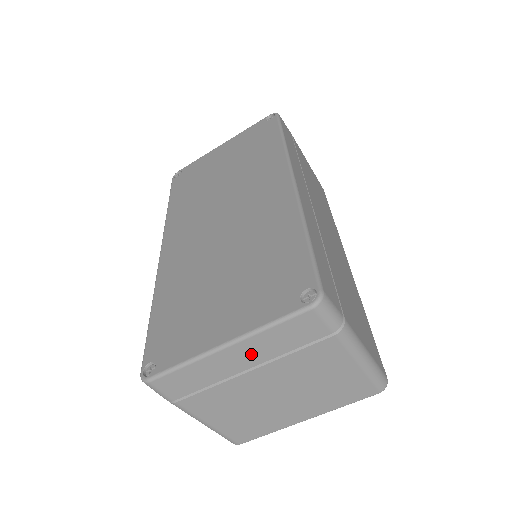
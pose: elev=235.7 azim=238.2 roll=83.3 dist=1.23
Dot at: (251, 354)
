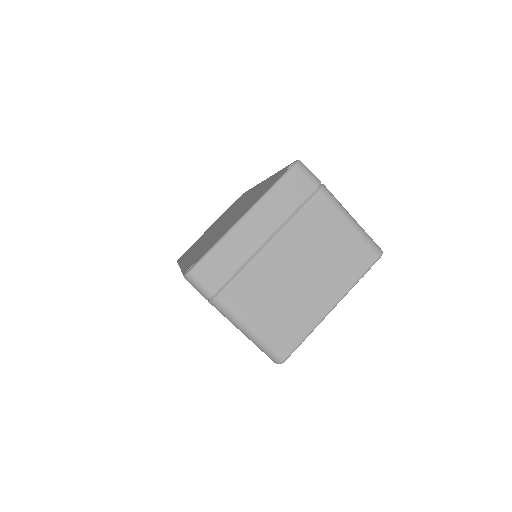
Dot at: (265, 221)
